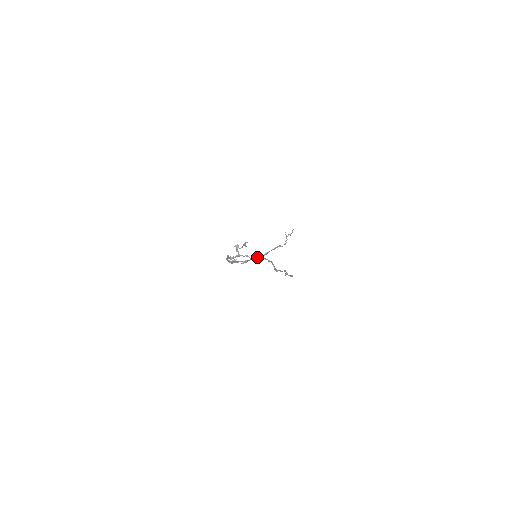
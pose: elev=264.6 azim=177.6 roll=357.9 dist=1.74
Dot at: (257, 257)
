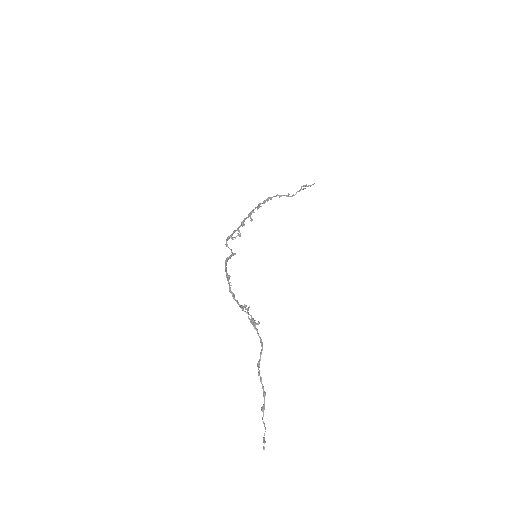
Dot at: (257, 207)
